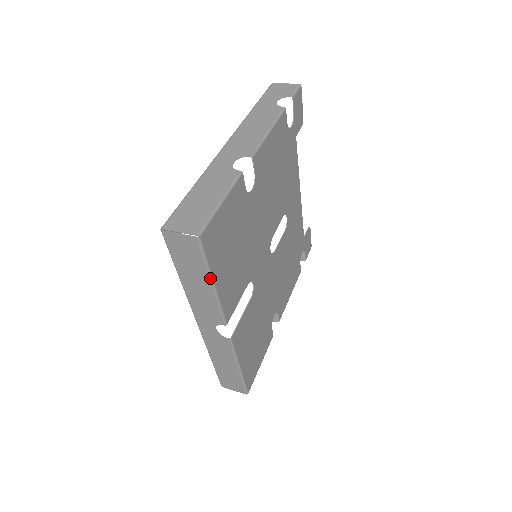
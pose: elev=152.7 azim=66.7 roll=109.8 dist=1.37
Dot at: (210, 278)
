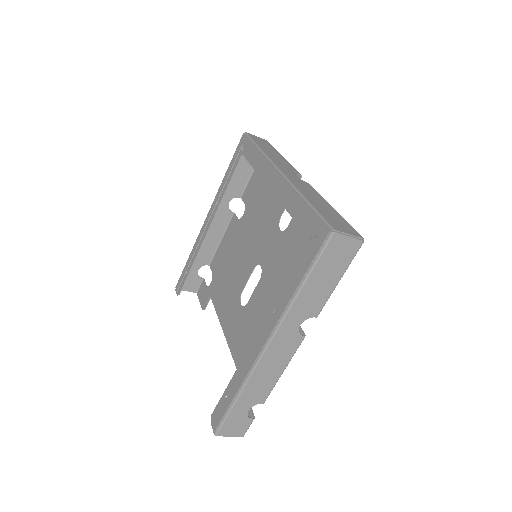
Dot at: (280, 154)
